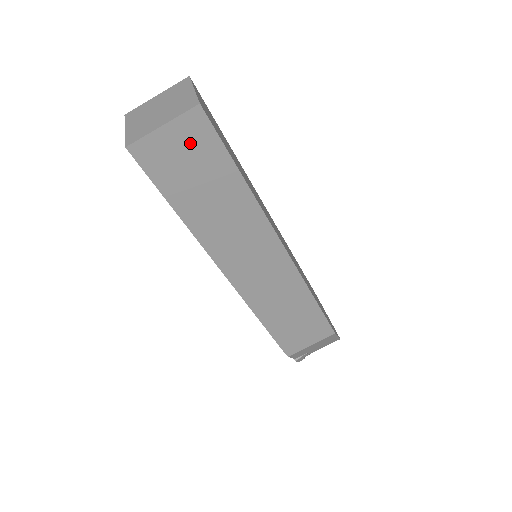
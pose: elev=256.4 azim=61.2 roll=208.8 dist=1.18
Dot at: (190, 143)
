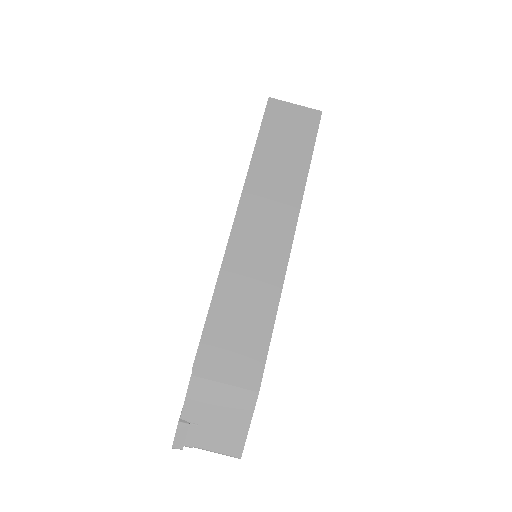
Dot at: (300, 122)
